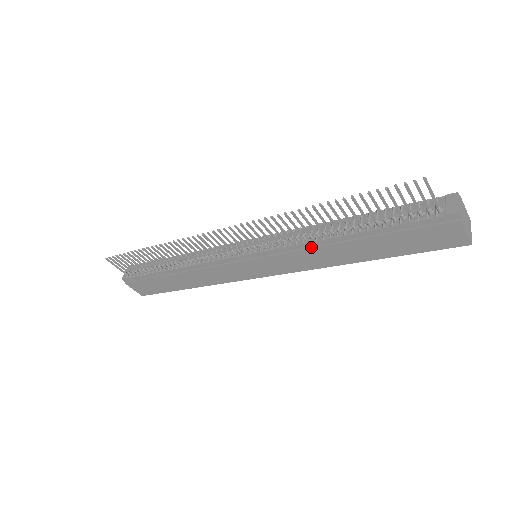
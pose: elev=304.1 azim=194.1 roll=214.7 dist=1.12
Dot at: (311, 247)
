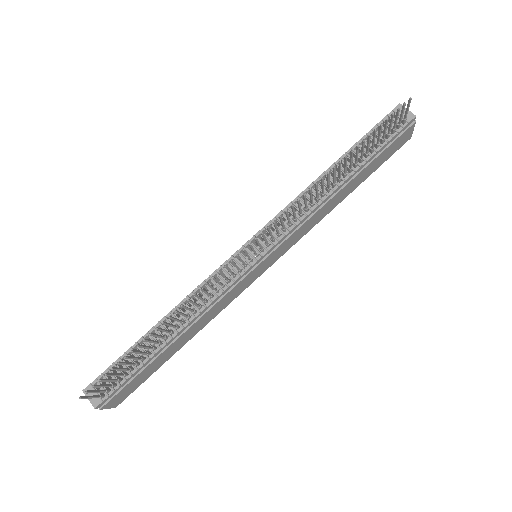
Dot at: (318, 209)
